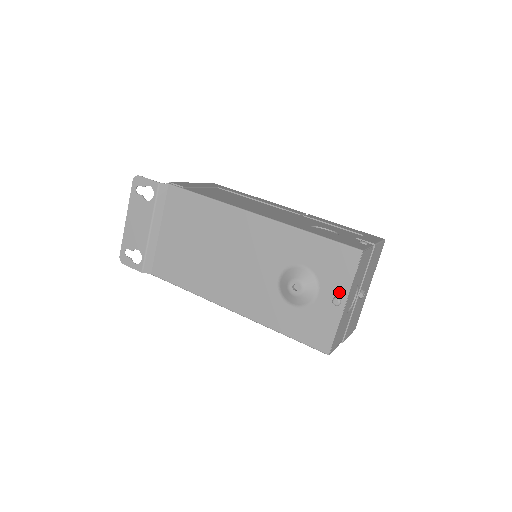
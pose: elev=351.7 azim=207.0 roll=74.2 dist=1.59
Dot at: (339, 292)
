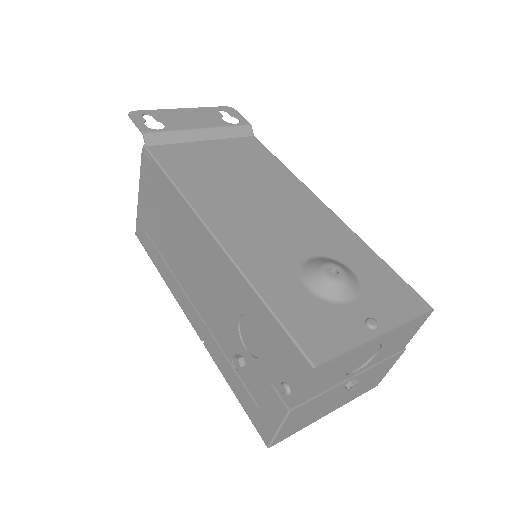
Dot at: (381, 319)
